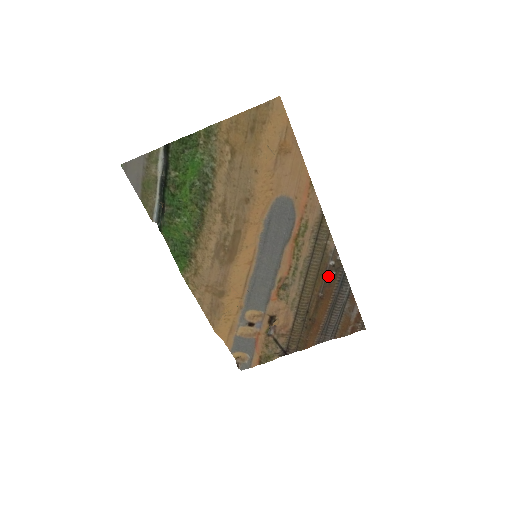
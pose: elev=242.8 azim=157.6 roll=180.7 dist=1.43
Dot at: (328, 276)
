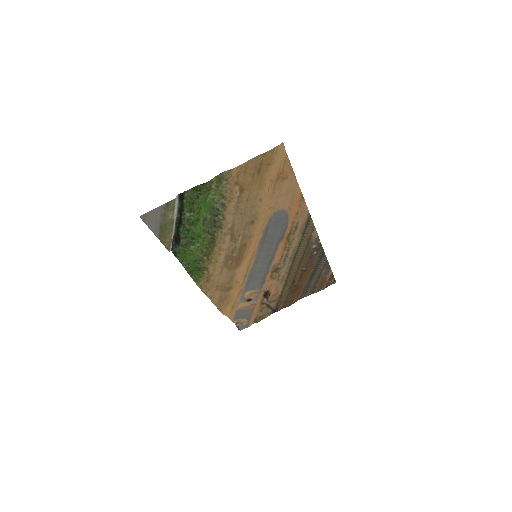
Dot at: (311, 256)
